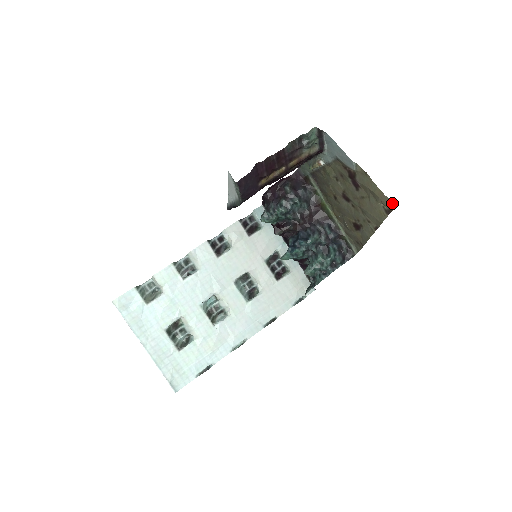
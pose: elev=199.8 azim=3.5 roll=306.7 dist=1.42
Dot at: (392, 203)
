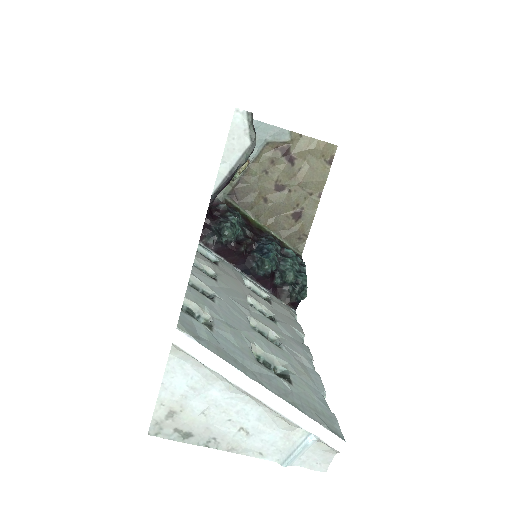
Dot at: (333, 147)
